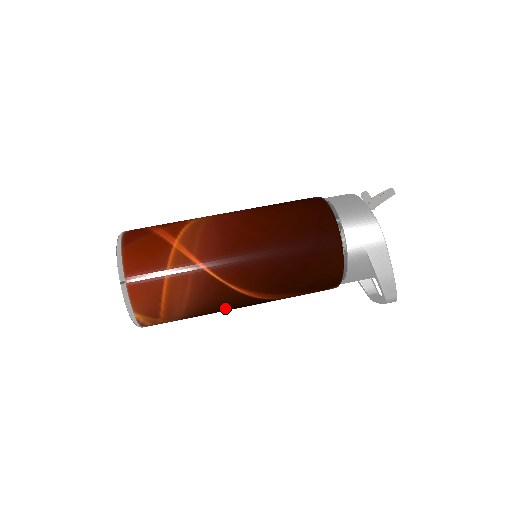
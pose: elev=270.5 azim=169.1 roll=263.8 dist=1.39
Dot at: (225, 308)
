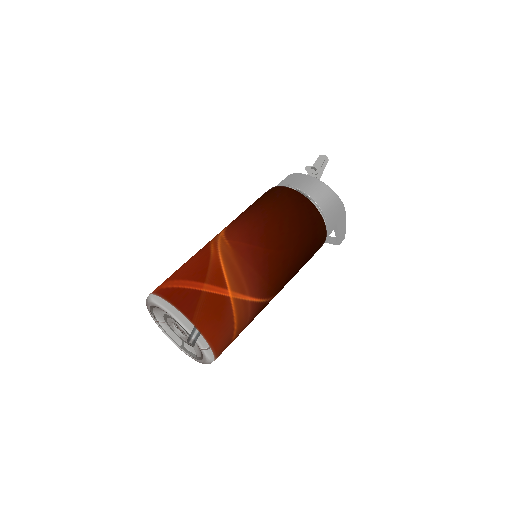
Dot at: occluded
